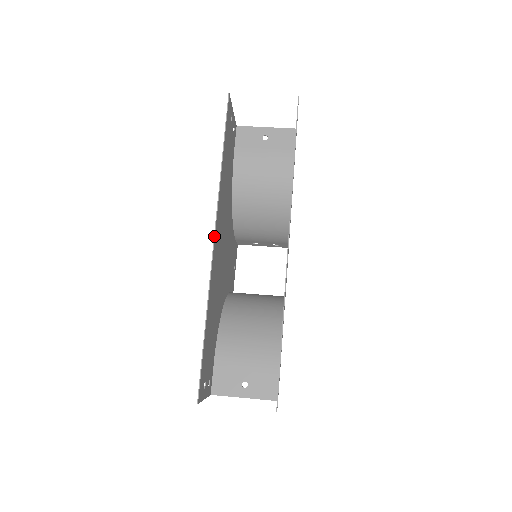
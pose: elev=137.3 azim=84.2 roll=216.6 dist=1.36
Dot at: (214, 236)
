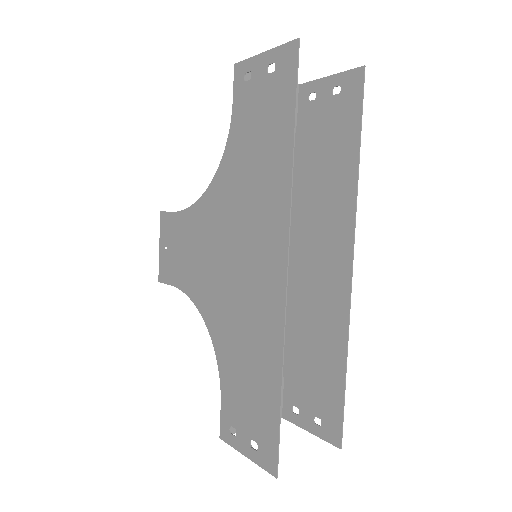
Dot at: (288, 264)
